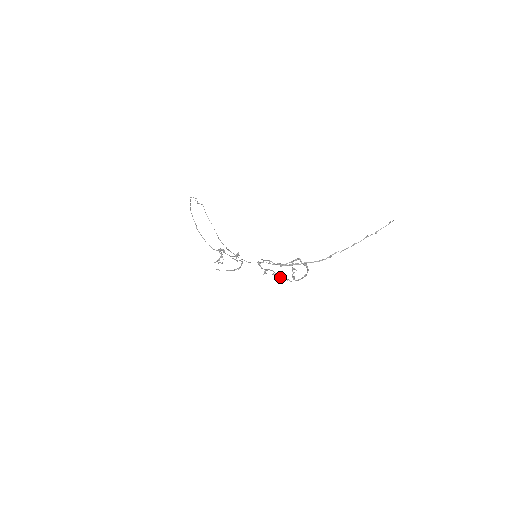
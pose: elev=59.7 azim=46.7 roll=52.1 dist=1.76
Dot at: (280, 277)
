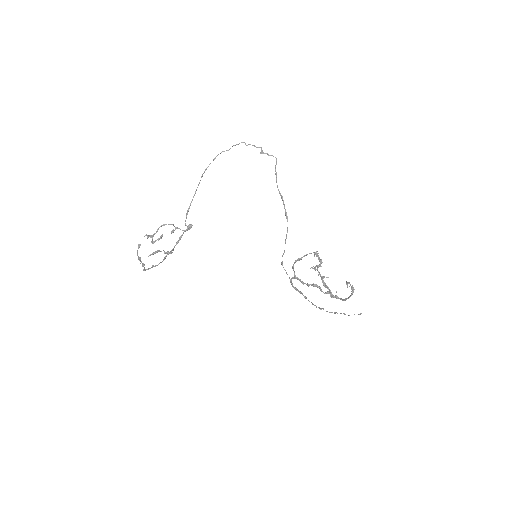
Dot at: occluded
